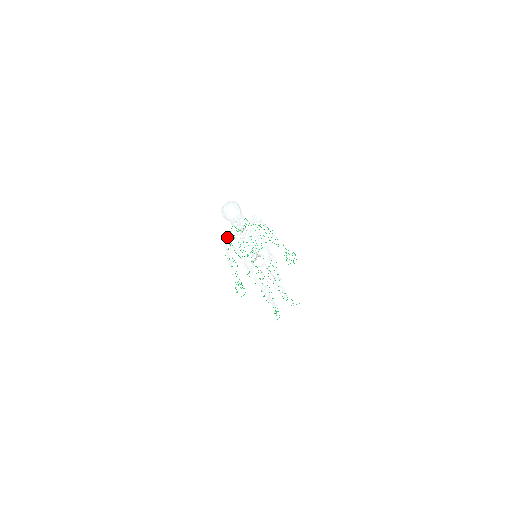
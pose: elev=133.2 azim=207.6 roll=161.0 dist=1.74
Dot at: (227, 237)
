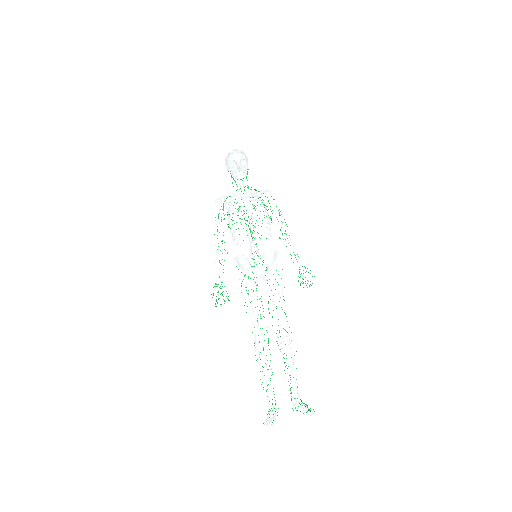
Dot at: (223, 199)
